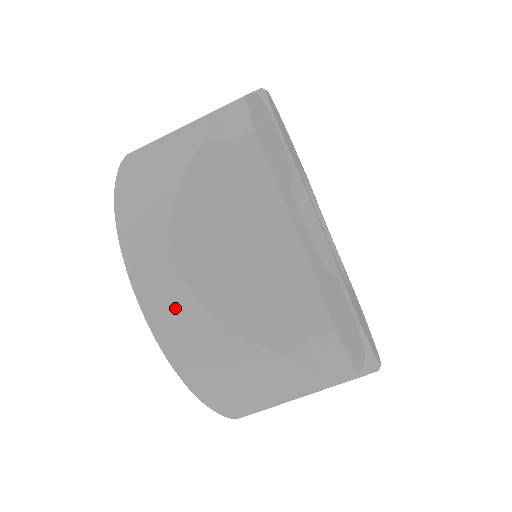
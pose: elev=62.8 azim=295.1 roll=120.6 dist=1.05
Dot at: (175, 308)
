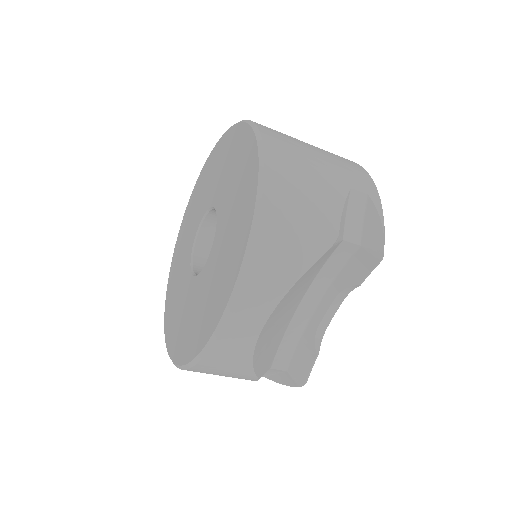
Dot at: (238, 345)
